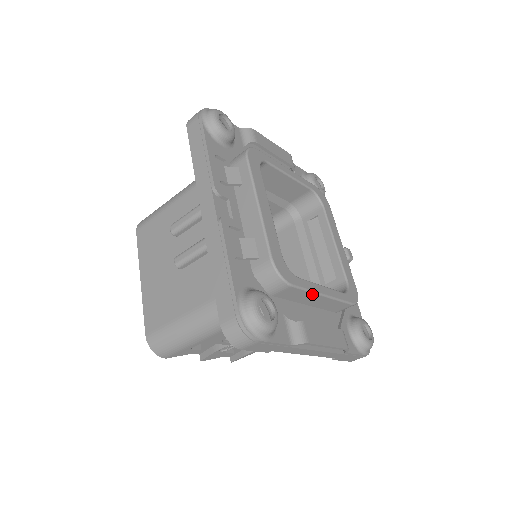
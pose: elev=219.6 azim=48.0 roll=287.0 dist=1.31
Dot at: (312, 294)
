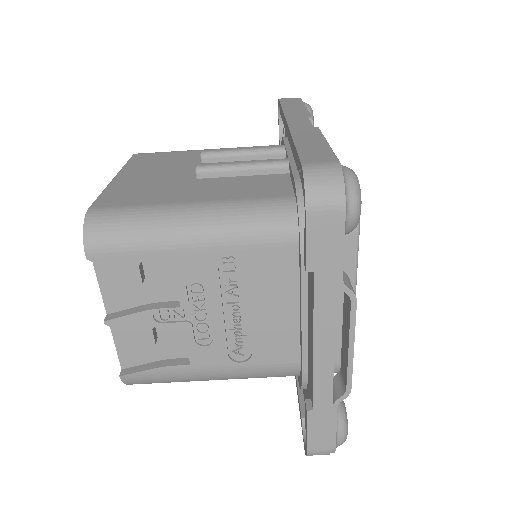
Dot at: (352, 281)
